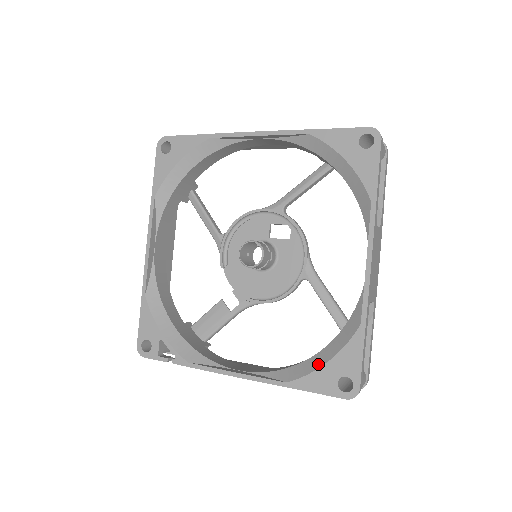
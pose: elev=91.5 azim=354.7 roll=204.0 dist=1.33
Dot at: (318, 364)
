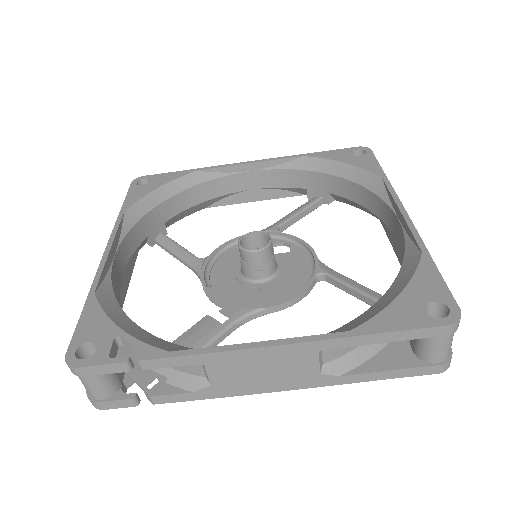
Dot at: (386, 302)
